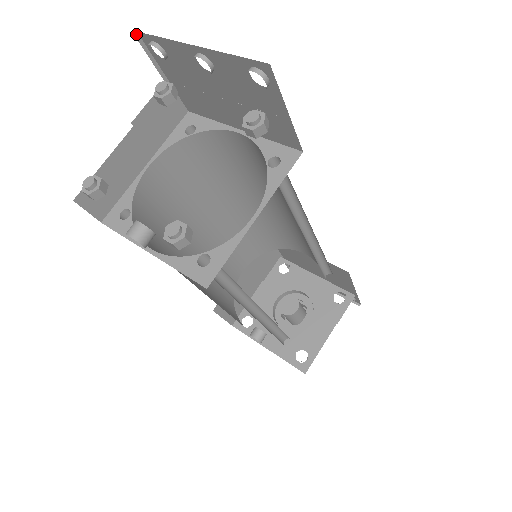
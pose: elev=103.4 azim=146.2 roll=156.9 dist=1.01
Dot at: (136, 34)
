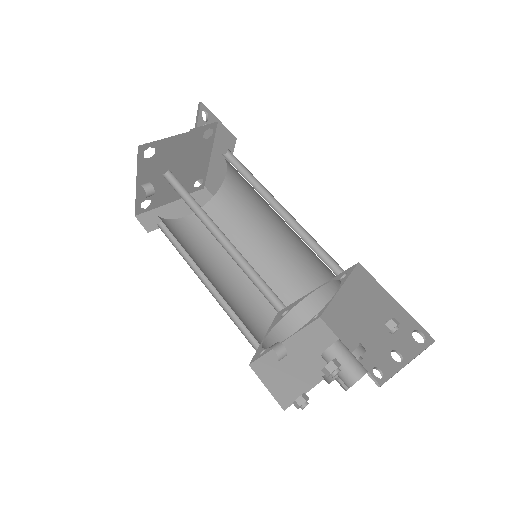
Dot at: occluded
